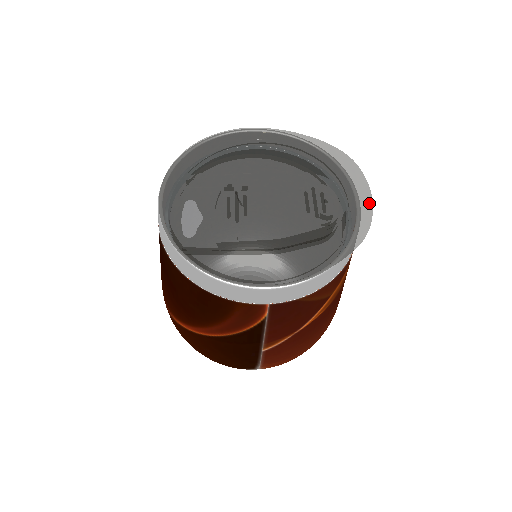
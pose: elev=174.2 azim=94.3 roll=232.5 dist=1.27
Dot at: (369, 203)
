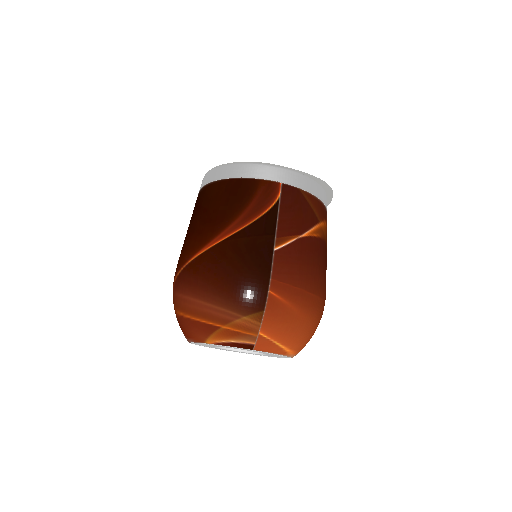
Dot at: occluded
